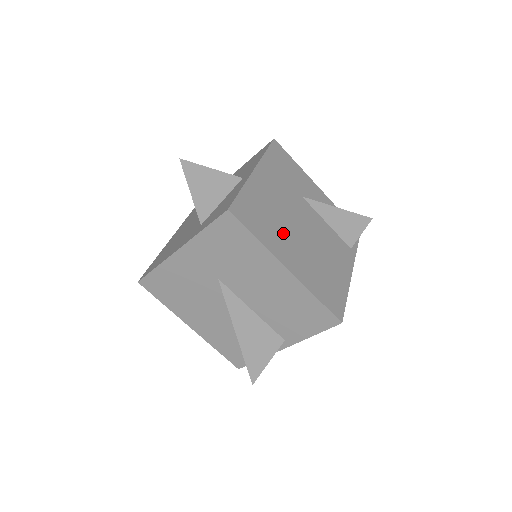
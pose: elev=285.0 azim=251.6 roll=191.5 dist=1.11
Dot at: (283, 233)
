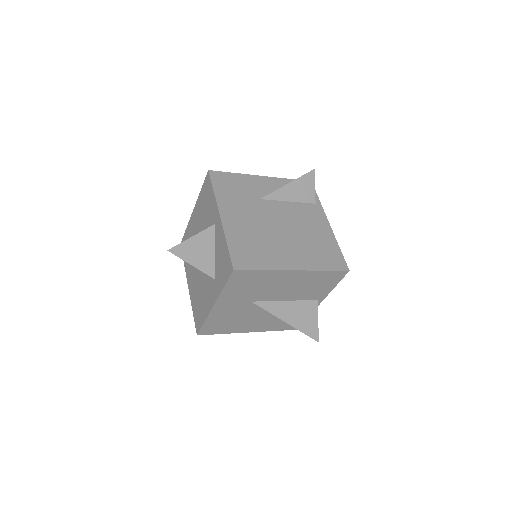
Dot at: (273, 246)
